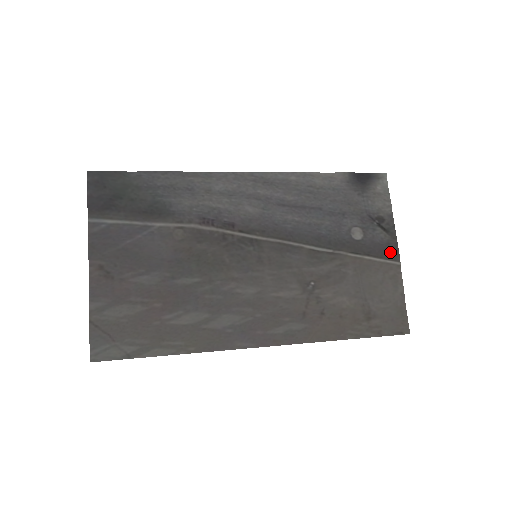
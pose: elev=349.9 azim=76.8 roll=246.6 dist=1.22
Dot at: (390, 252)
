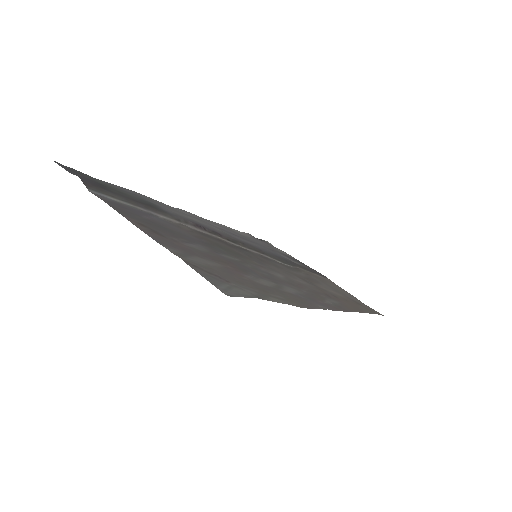
Dot at: (319, 274)
